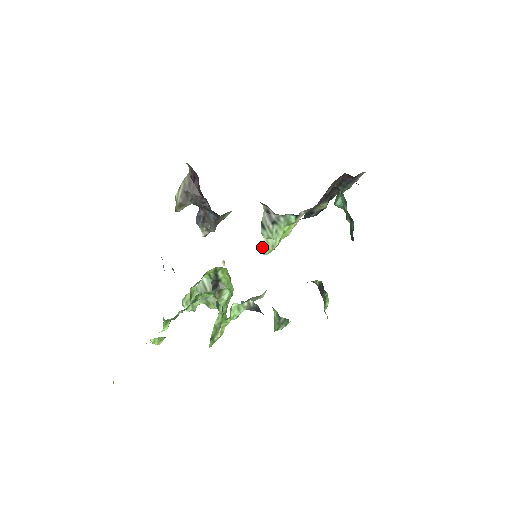
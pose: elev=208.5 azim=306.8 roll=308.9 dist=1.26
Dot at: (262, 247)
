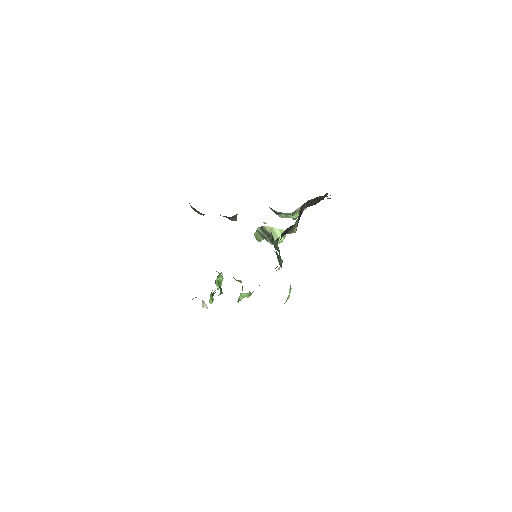
Dot at: occluded
